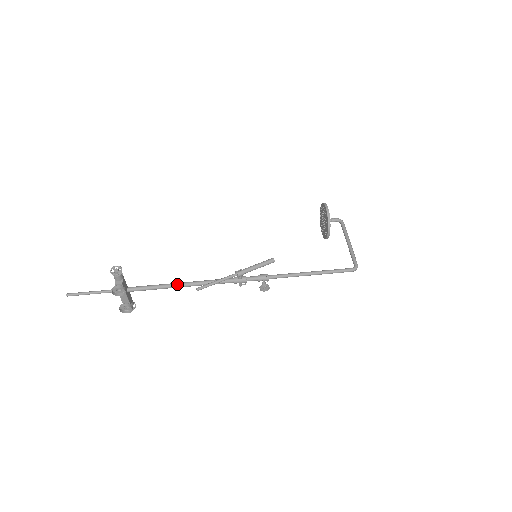
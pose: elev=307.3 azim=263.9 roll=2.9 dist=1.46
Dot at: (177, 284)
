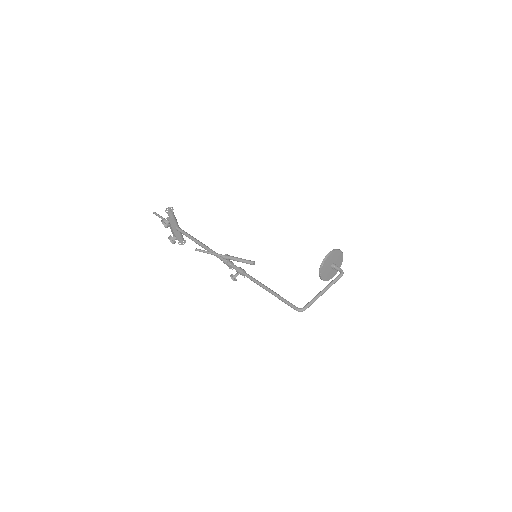
Dot at: (198, 241)
